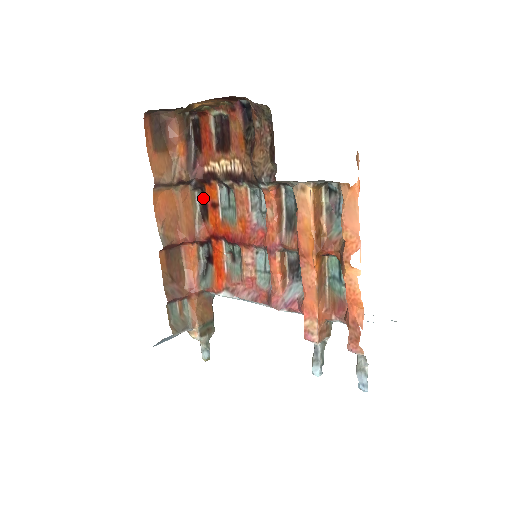
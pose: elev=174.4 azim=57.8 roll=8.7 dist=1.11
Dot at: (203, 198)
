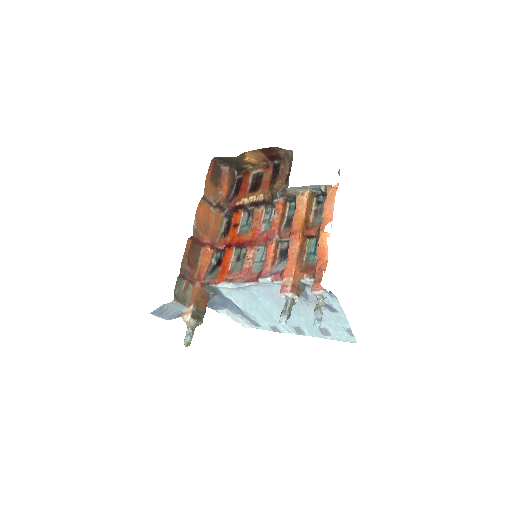
Dot at: (228, 224)
